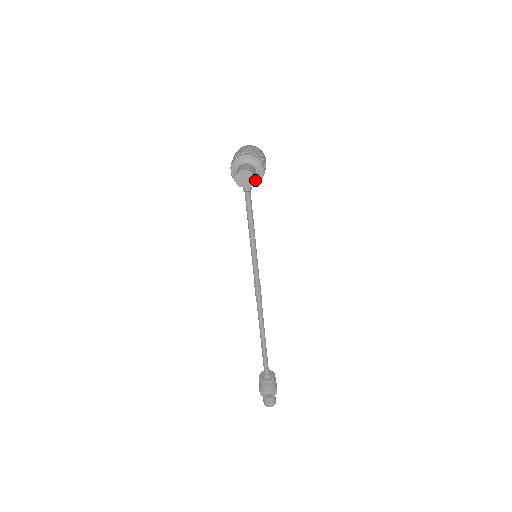
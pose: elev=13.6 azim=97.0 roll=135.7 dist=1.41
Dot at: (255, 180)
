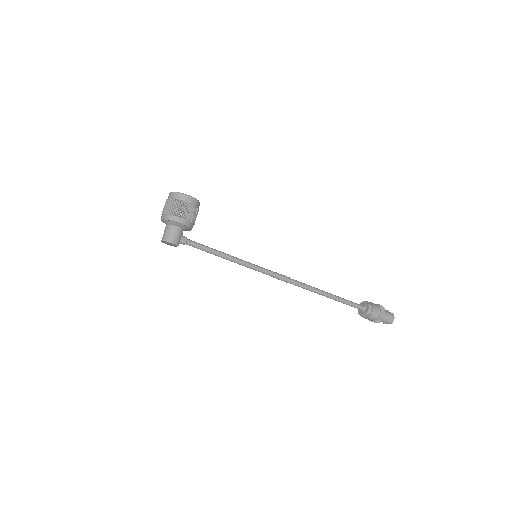
Dot at: (186, 229)
